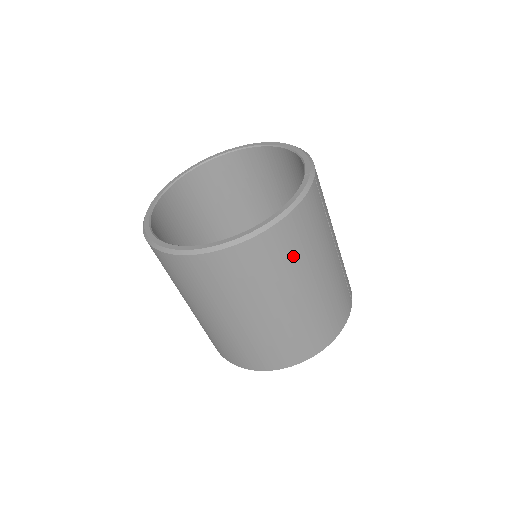
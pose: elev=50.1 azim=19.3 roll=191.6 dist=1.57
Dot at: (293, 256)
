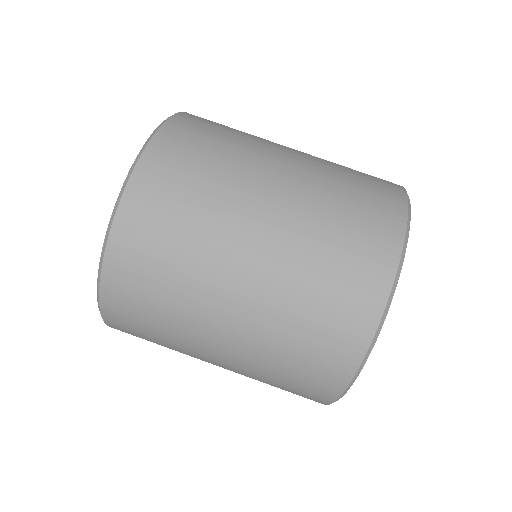
Dot at: (217, 147)
